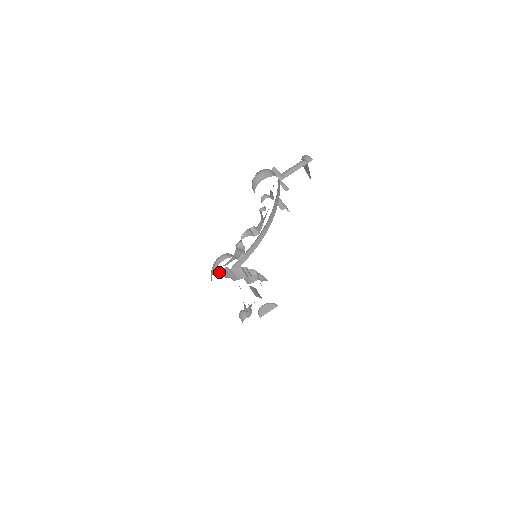
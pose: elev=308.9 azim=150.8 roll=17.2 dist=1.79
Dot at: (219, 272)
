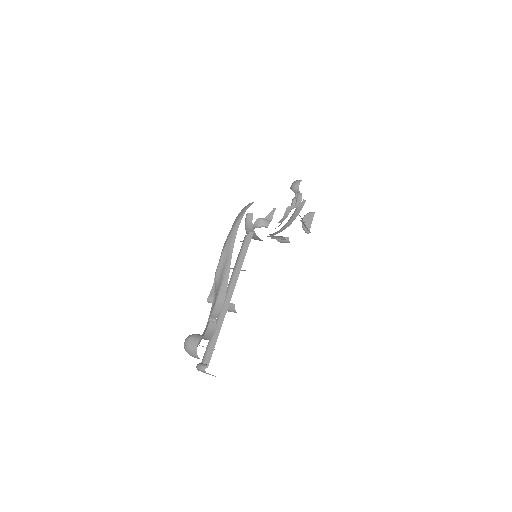
Dot at: (247, 217)
